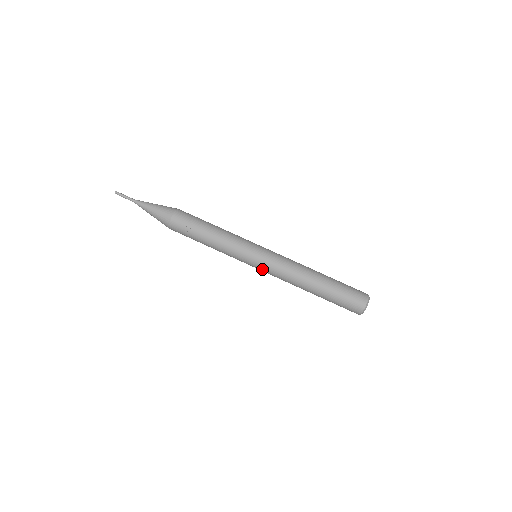
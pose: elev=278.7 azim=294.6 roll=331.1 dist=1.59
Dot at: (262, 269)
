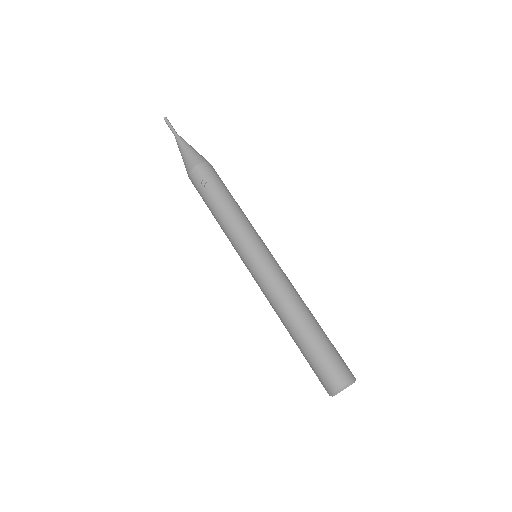
Dot at: (253, 270)
